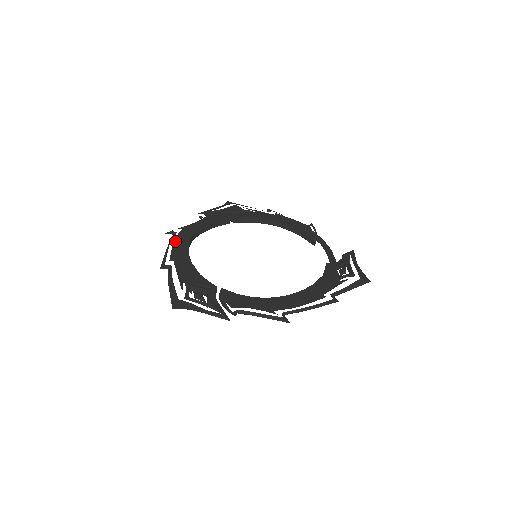
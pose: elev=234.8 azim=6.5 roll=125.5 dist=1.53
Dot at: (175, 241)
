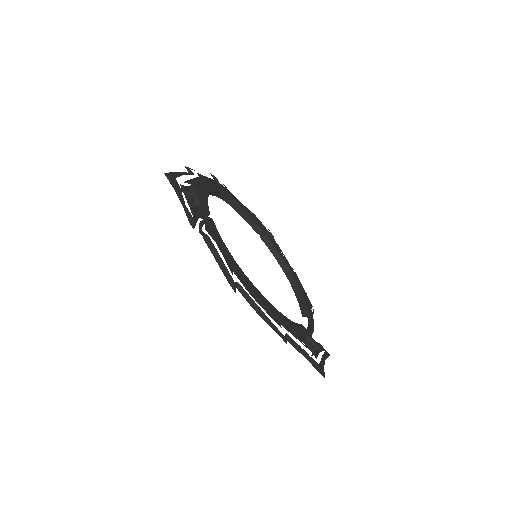
Dot at: (213, 180)
